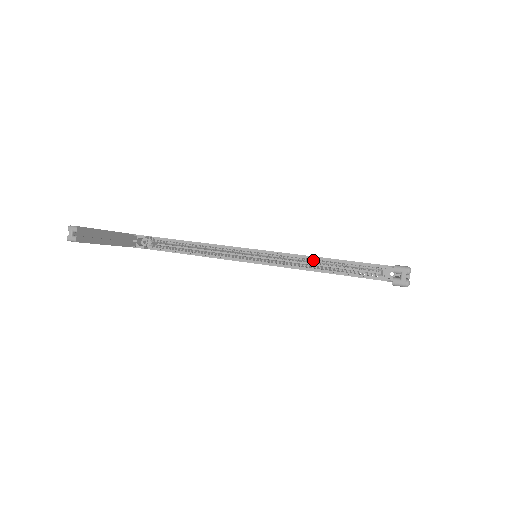
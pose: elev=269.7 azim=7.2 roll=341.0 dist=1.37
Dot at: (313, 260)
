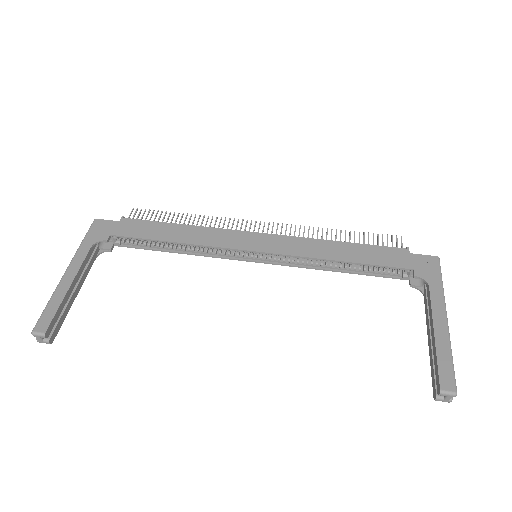
Dot at: (327, 261)
